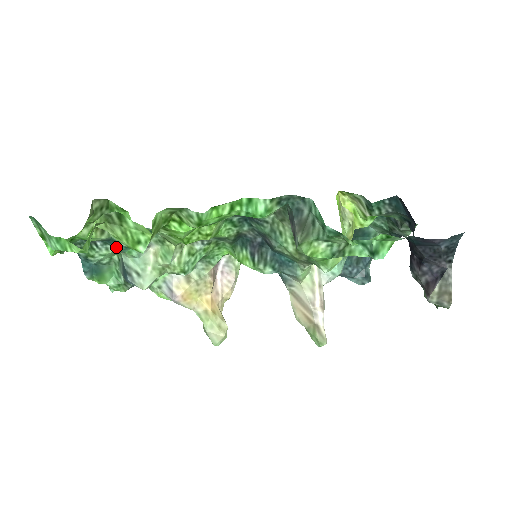
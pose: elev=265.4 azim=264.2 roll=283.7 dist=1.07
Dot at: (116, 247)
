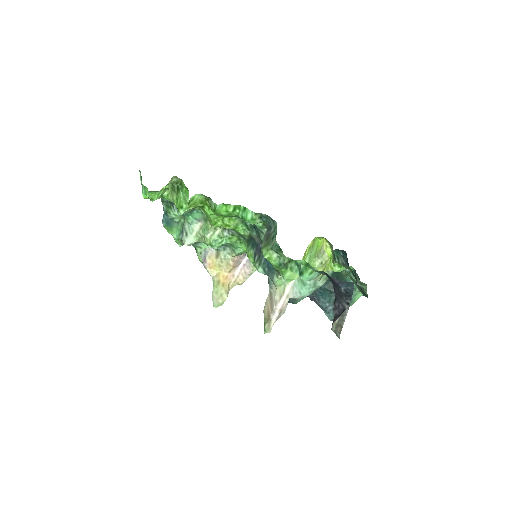
Dot at: occluded
